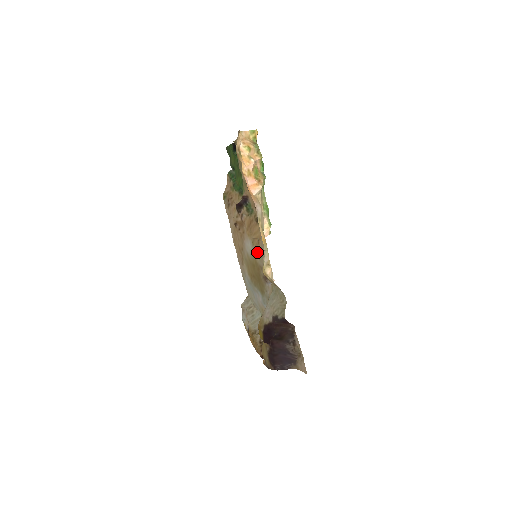
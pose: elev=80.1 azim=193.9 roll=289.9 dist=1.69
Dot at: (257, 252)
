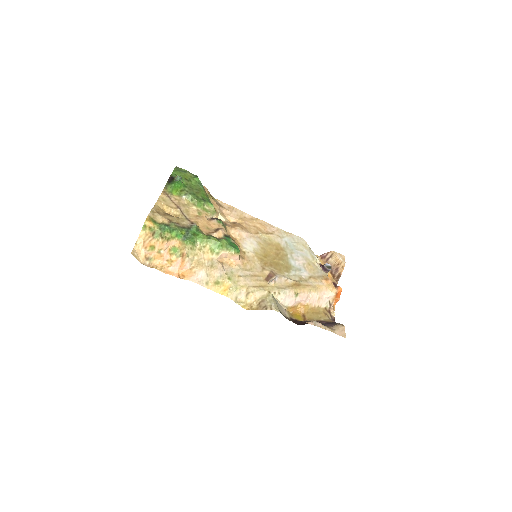
Dot at: (250, 261)
